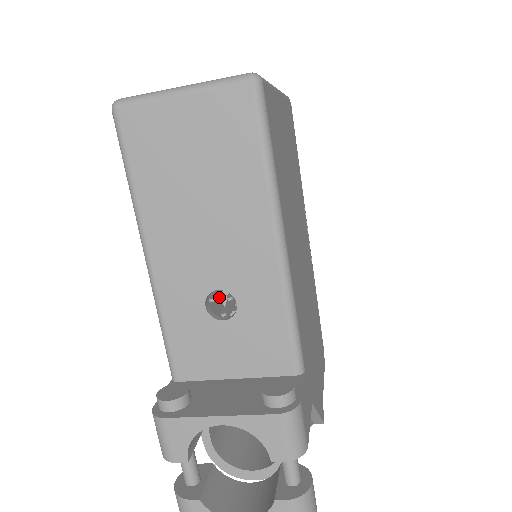
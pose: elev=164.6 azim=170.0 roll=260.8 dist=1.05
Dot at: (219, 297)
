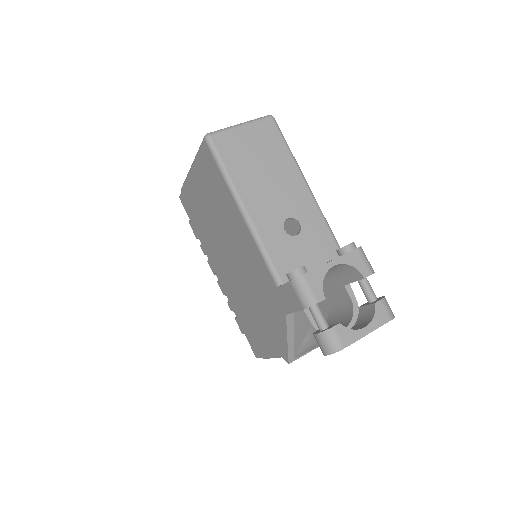
Dot at: occluded
